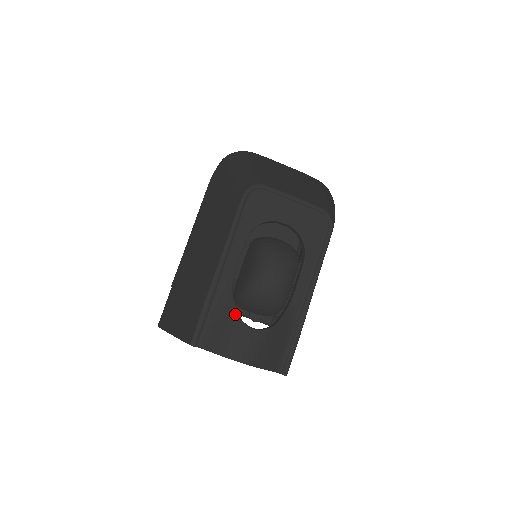
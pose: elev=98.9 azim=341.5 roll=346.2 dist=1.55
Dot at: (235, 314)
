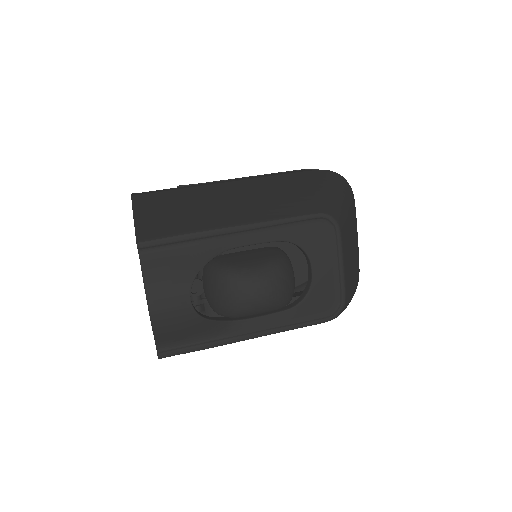
Dot at: (195, 272)
